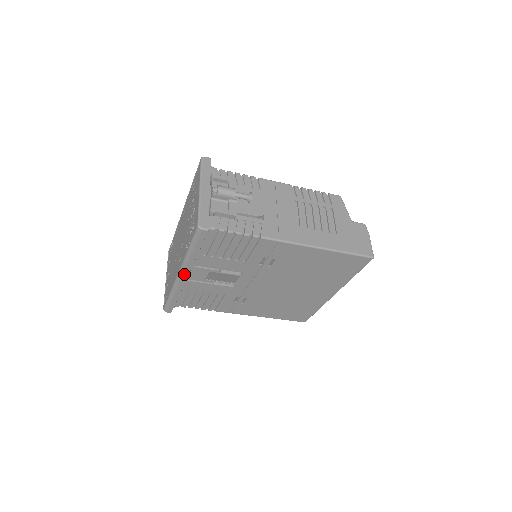
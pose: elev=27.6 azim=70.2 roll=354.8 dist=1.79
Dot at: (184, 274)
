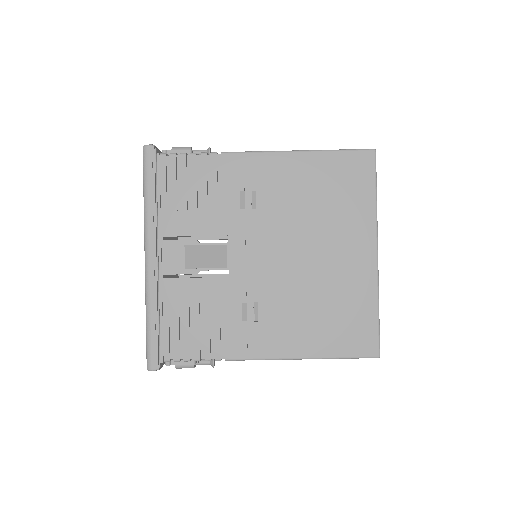
Dot at: (150, 249)
